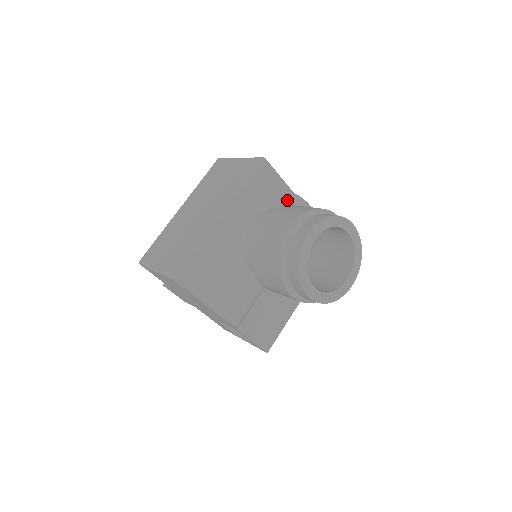
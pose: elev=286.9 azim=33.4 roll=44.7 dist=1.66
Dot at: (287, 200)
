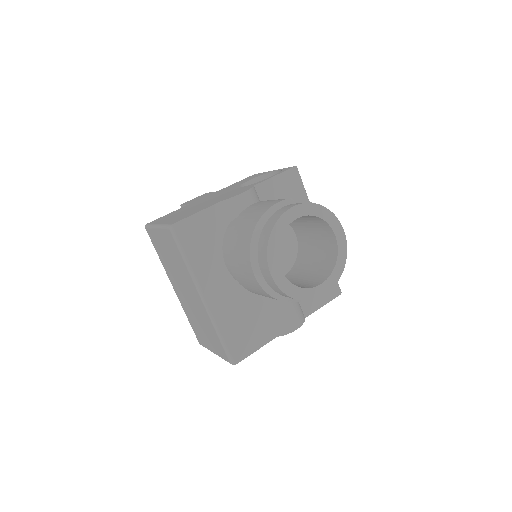
Dot at: (224, 213)
